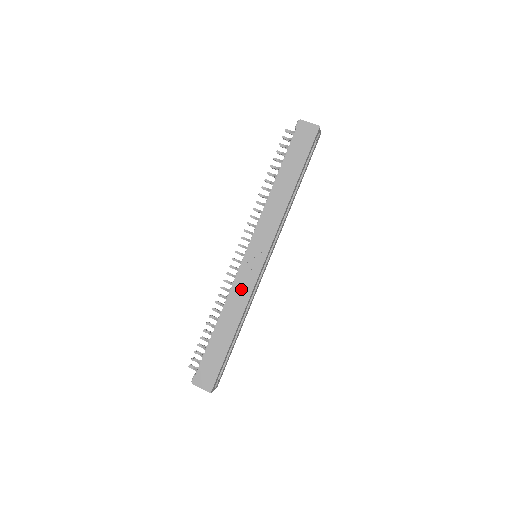
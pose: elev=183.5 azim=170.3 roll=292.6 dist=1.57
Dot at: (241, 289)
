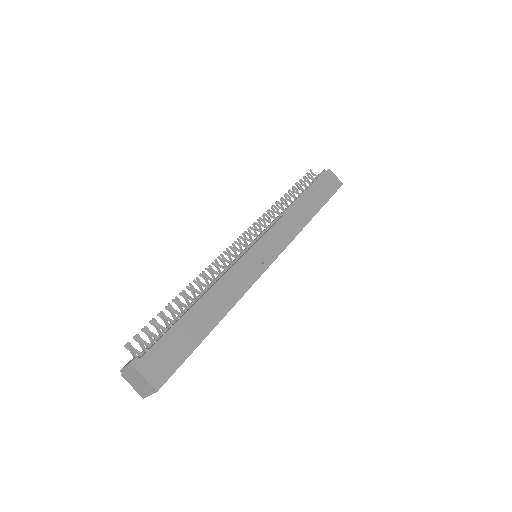
Dot at: (241, 276)
